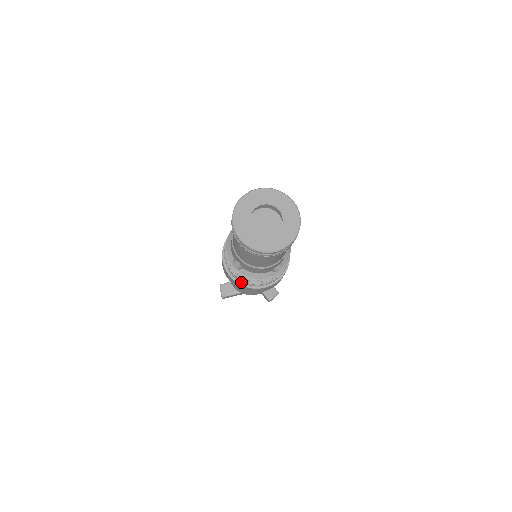
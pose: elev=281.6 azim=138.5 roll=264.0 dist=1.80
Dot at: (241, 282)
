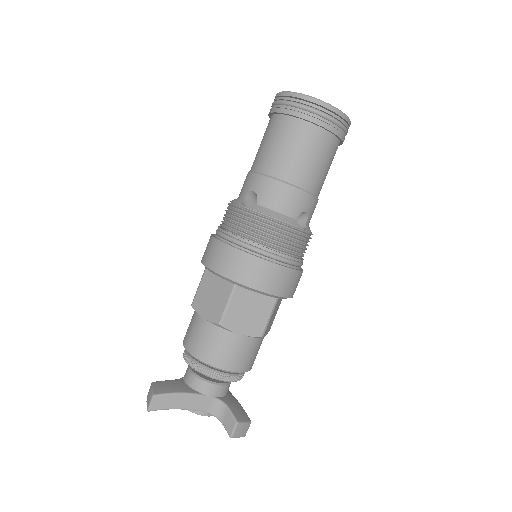
Dot at: (240, 249)
